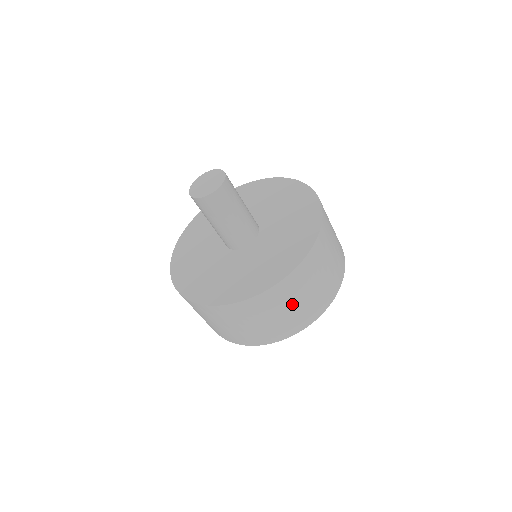
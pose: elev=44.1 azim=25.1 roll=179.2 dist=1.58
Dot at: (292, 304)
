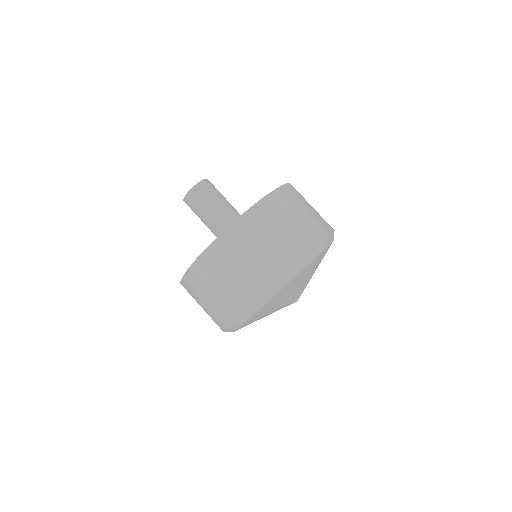
Dot at: (305, 207)
